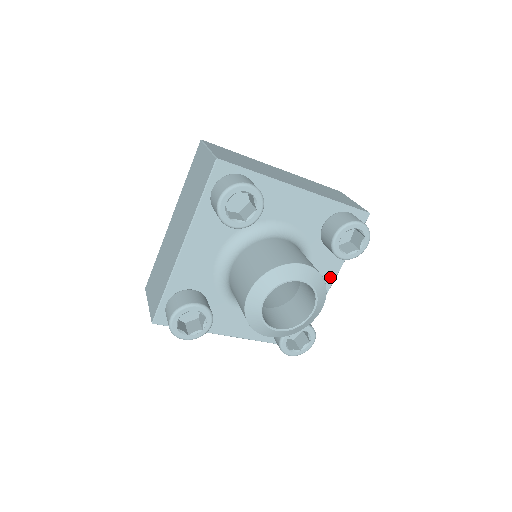
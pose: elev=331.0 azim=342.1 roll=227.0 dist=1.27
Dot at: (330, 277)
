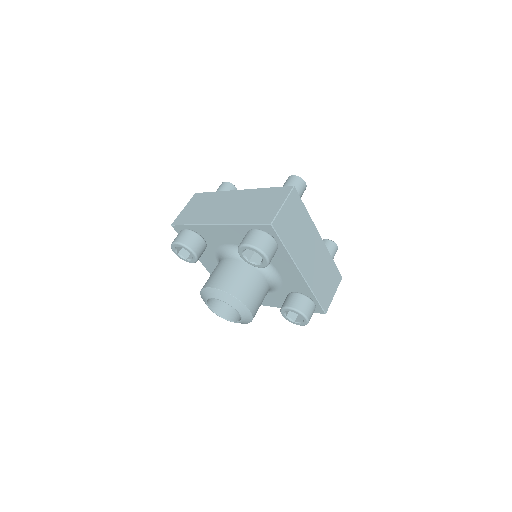
Dot at: (277, 305)
